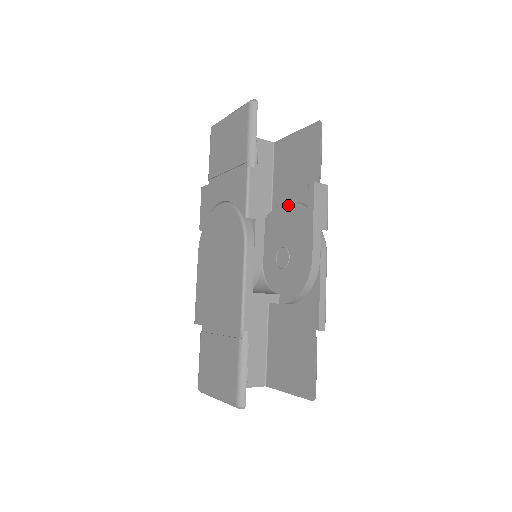
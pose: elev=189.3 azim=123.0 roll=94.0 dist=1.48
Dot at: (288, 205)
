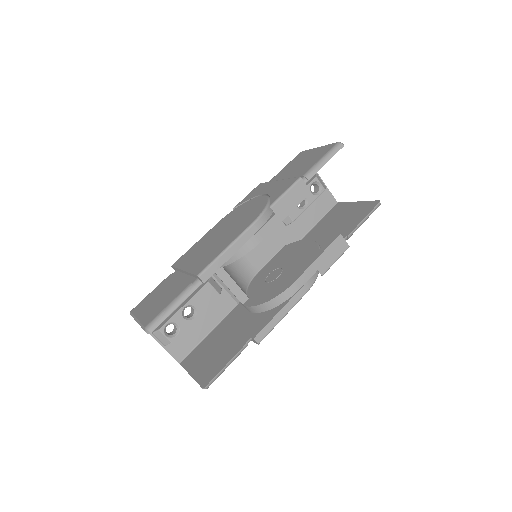
Dot at: (310, 242)
